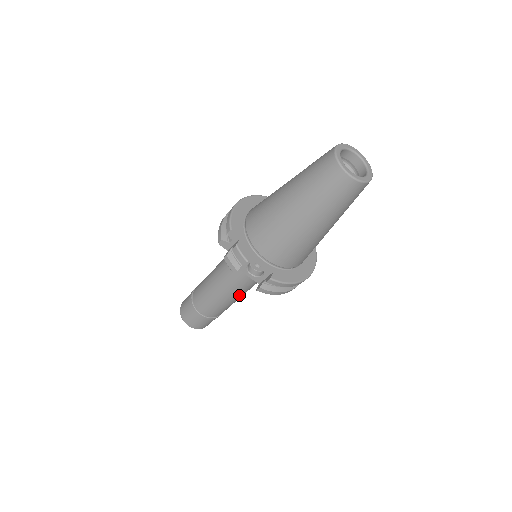
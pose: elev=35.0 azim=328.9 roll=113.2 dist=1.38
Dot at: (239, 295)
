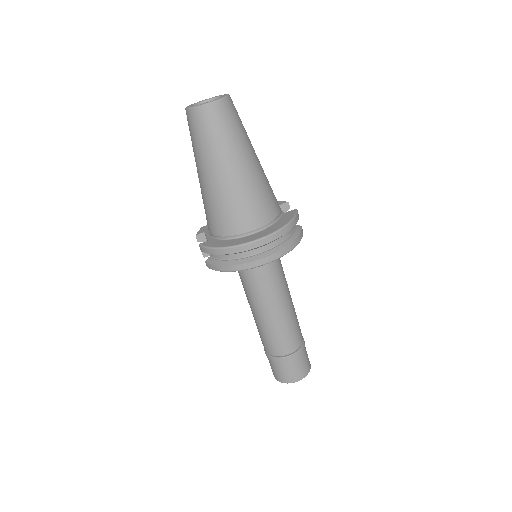
Dot at: (259, 309)
